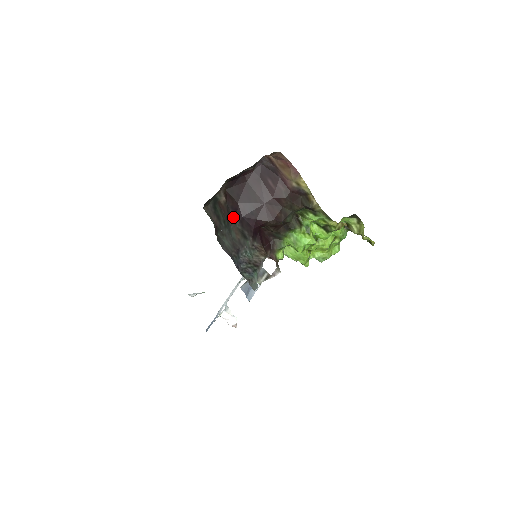
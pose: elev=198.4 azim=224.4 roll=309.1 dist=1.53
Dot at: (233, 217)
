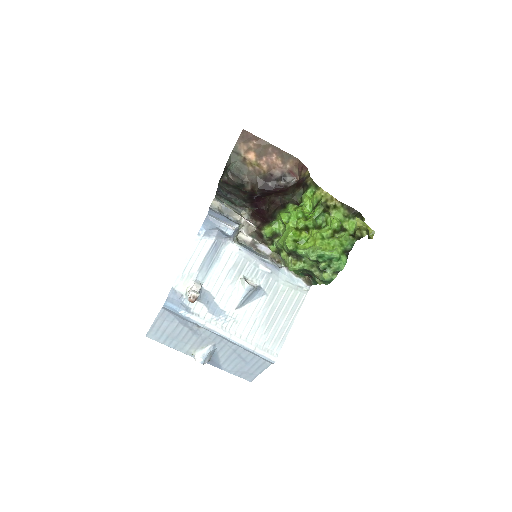
Dot at: (247, 196)
